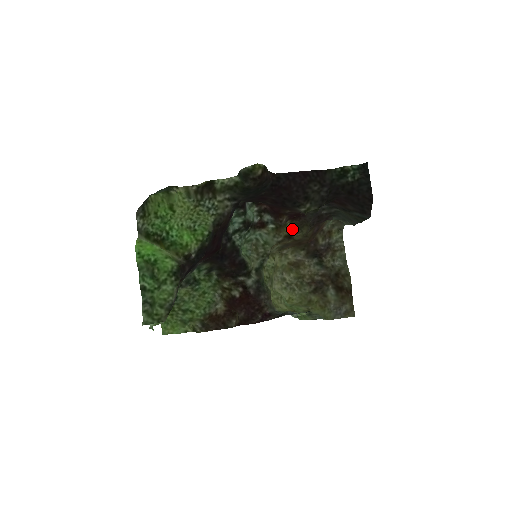
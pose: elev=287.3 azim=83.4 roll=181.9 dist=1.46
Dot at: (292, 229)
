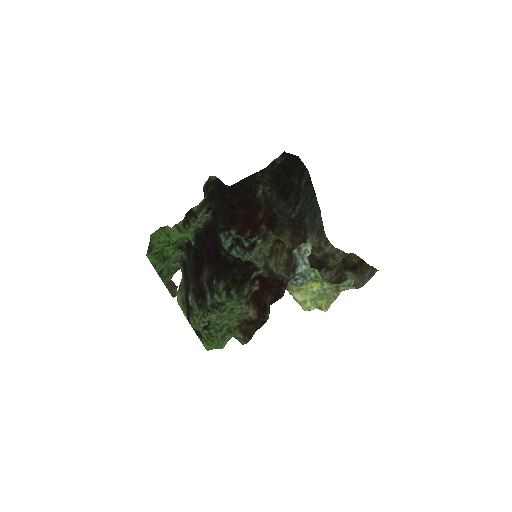
Dot at: (277, 238)
